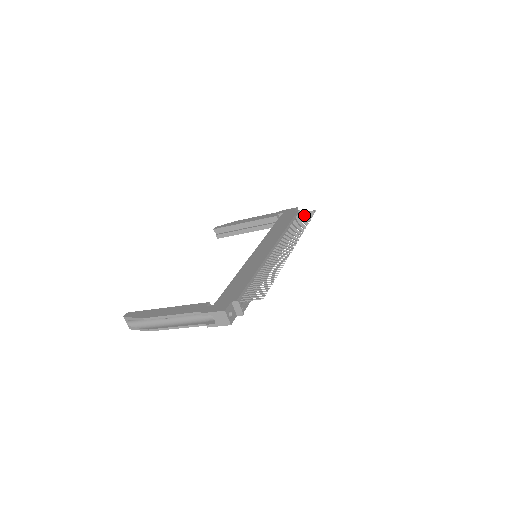
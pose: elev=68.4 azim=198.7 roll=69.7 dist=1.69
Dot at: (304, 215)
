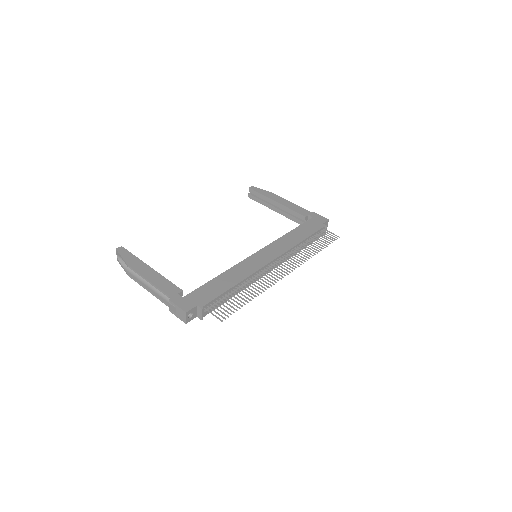
Dot at: (326, 236)
